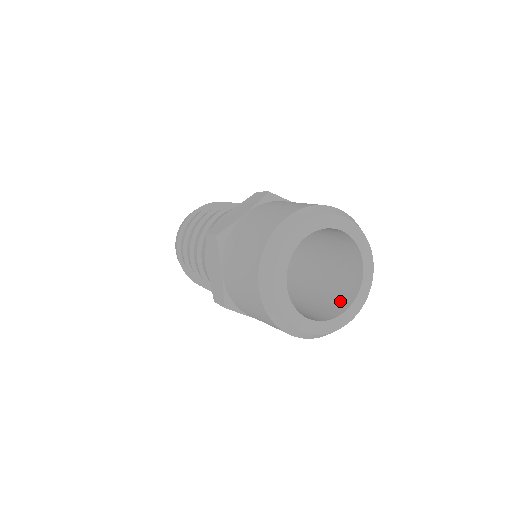
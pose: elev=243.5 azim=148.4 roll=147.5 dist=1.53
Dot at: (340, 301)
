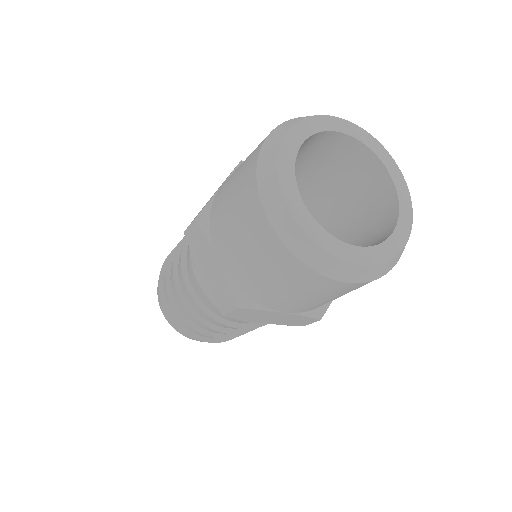
Dot at: (381, 230)
